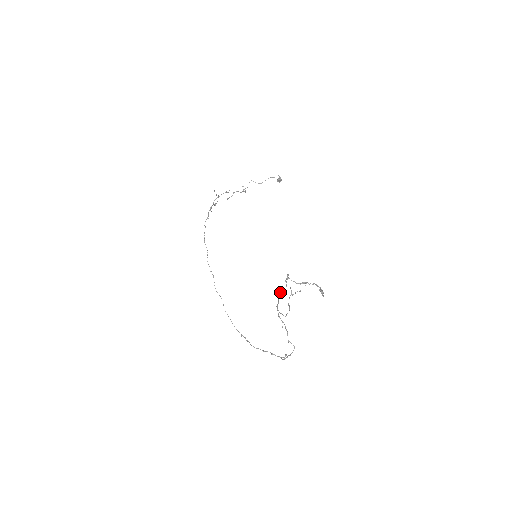
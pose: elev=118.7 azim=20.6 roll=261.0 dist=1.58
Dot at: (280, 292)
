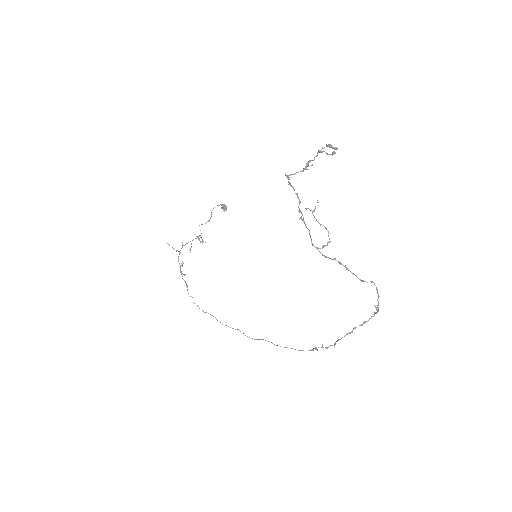
Dot at: (298, 211)
